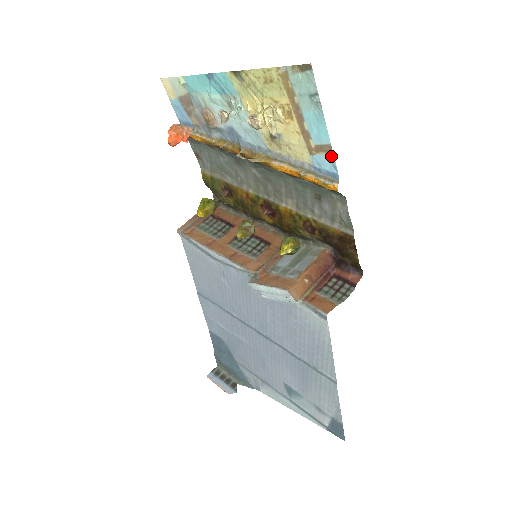
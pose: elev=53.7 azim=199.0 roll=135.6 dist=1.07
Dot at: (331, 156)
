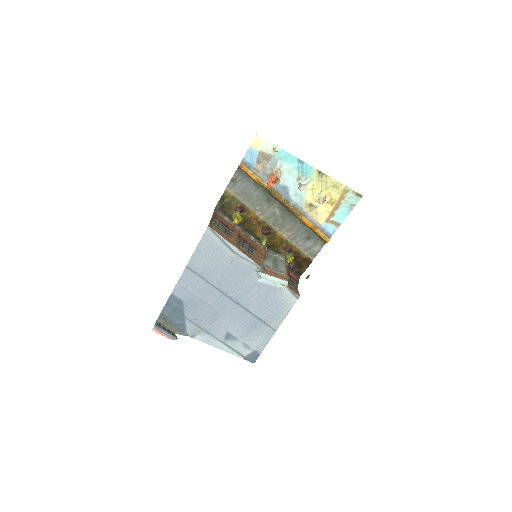
Dot at: (336, 228)
